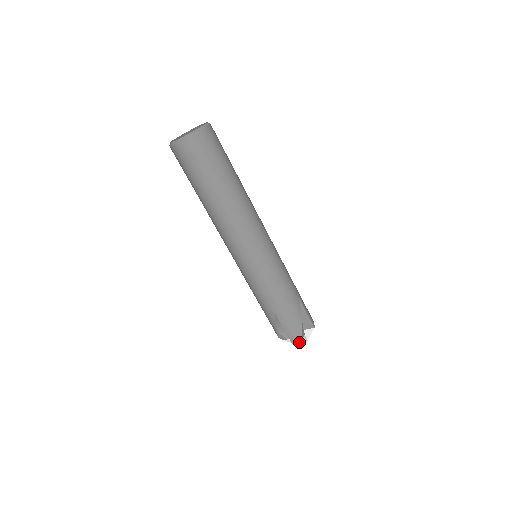
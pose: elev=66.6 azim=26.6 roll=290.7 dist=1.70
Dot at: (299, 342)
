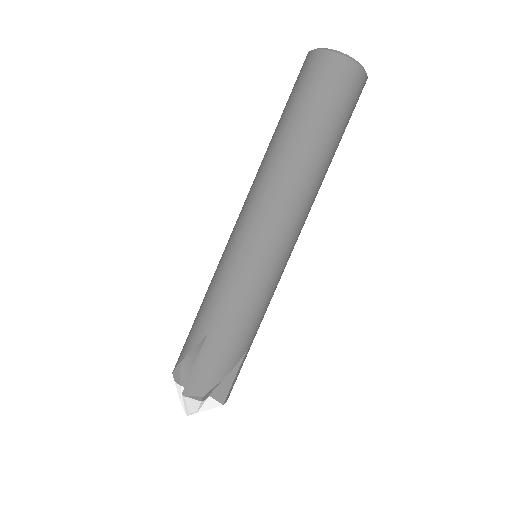
Dot at: (190, 401)
